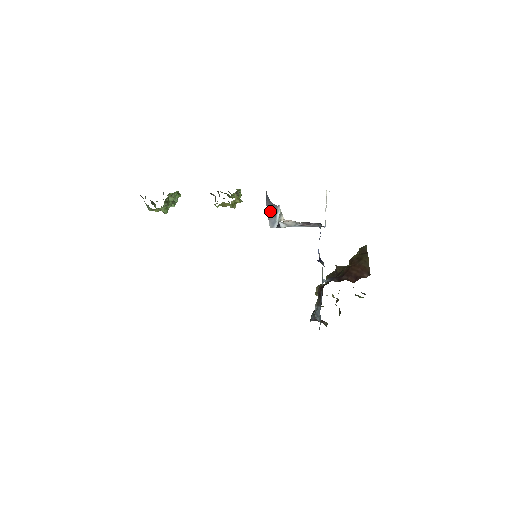
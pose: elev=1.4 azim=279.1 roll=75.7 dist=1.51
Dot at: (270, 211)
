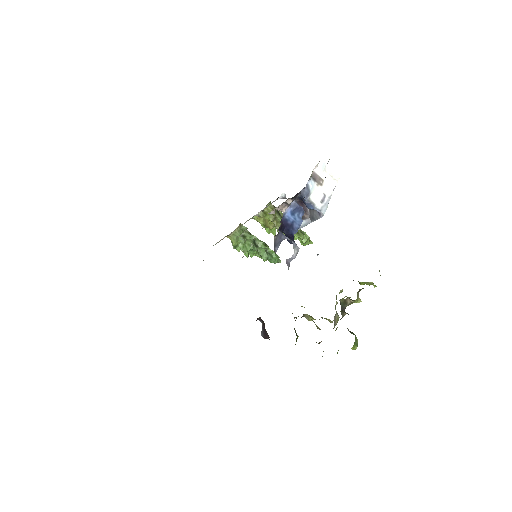
Dot at: occluded
